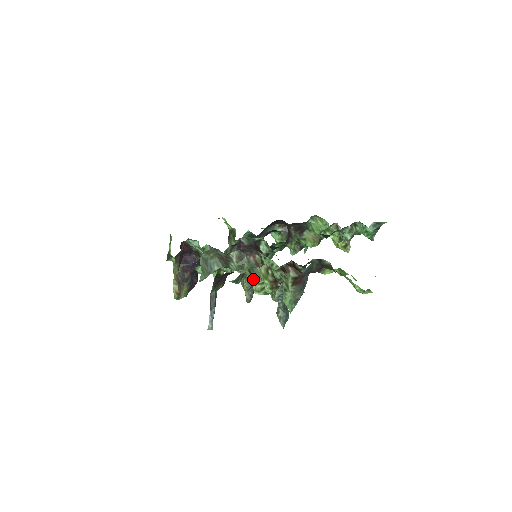
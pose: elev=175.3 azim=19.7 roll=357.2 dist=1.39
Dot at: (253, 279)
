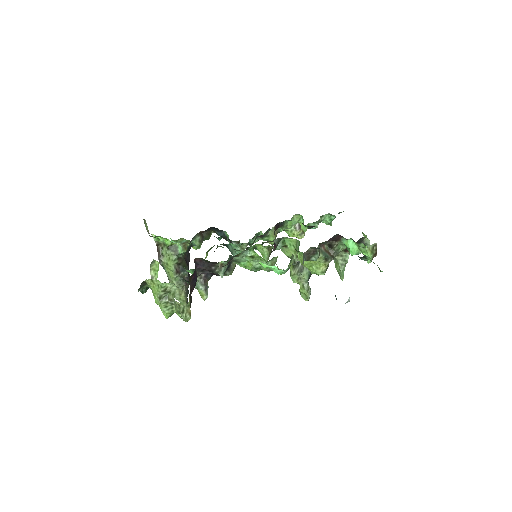
Dot at: (321, 264)
